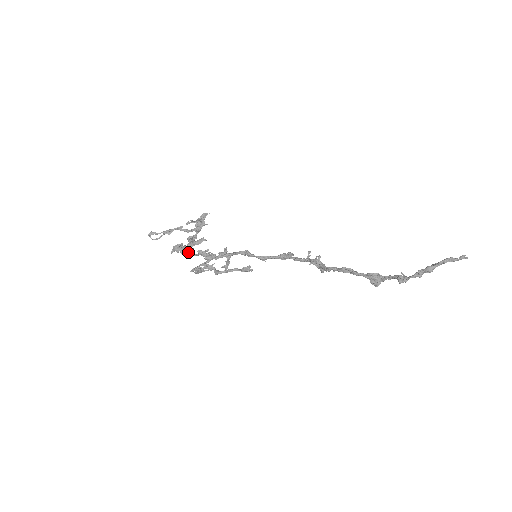
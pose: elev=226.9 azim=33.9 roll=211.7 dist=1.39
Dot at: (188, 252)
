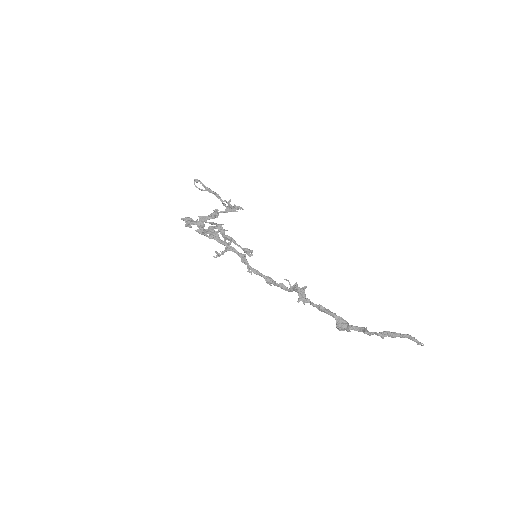
Dot at: (200, 223)
